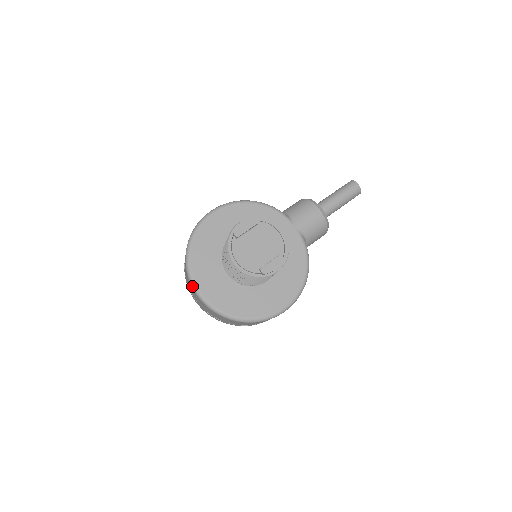
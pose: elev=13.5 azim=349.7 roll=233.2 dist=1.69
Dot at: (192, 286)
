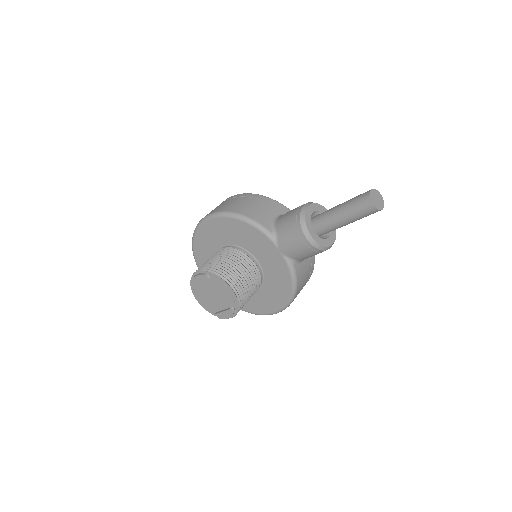
Dot at: occluded
